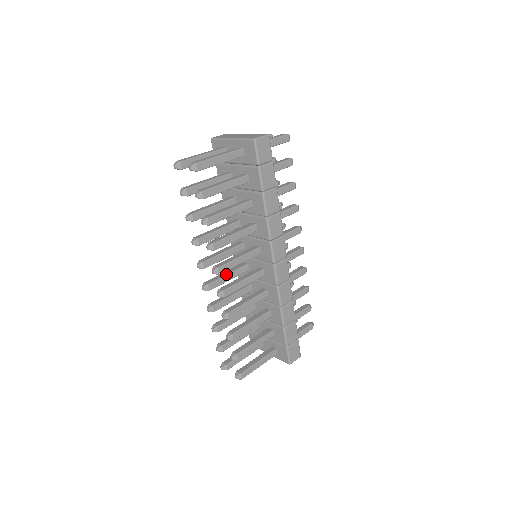
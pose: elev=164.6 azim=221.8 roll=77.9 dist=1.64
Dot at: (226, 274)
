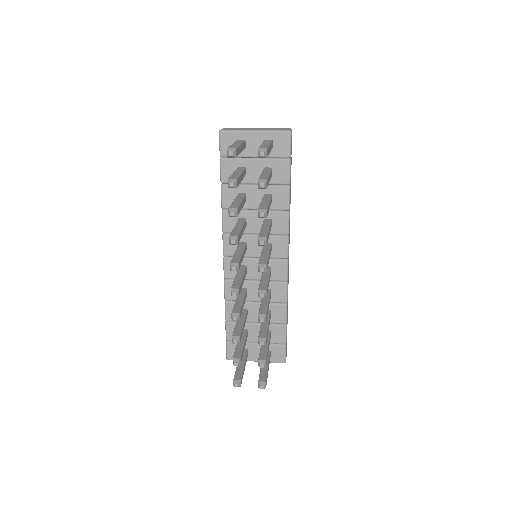
Dot at: (242, 277)
